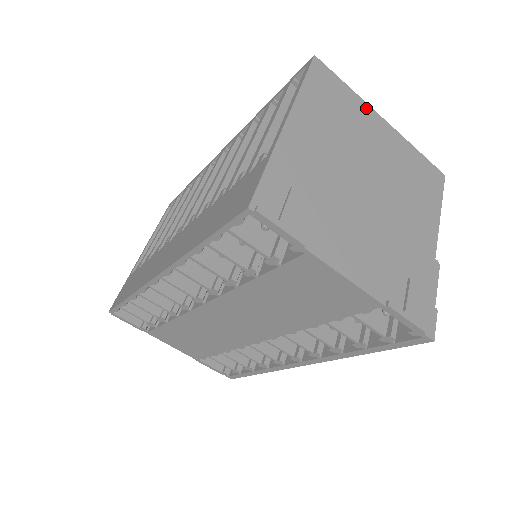
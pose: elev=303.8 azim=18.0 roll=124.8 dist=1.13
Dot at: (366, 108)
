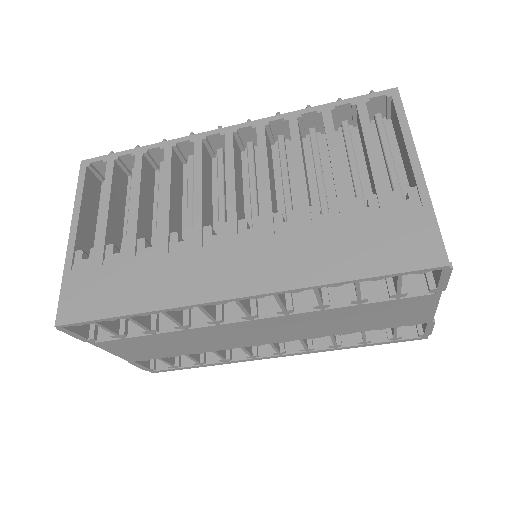
Dot at: occluded
